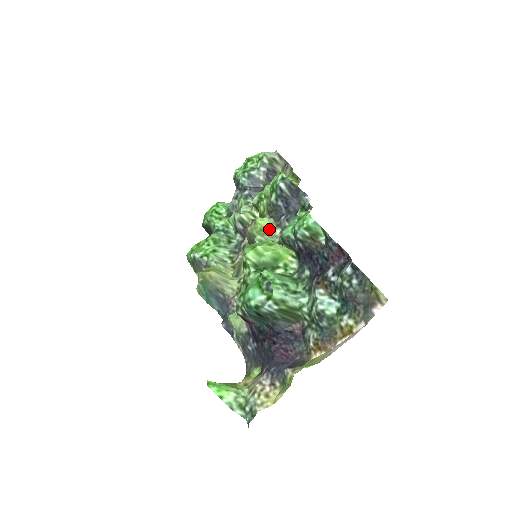
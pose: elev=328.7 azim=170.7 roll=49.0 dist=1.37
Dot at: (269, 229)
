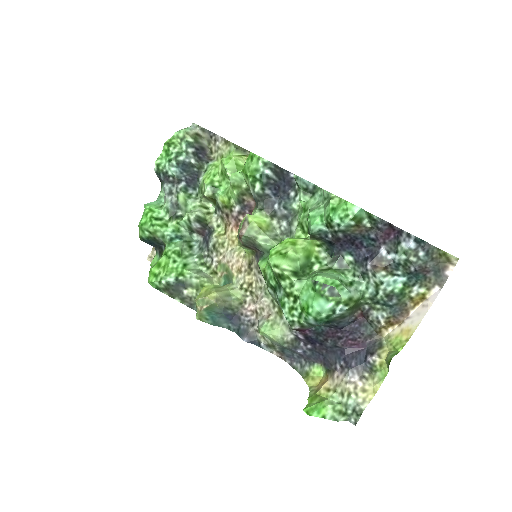
Dot at: (266, 224)
